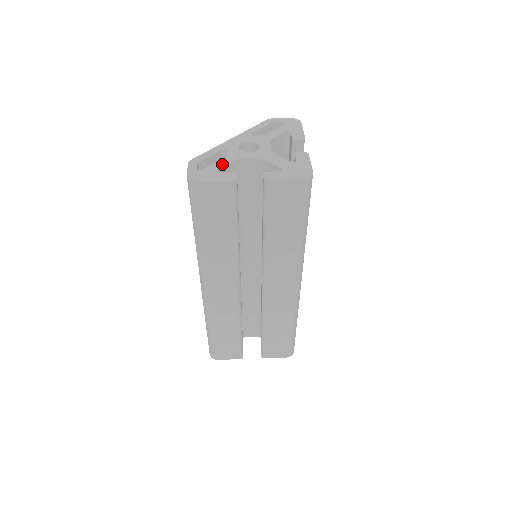
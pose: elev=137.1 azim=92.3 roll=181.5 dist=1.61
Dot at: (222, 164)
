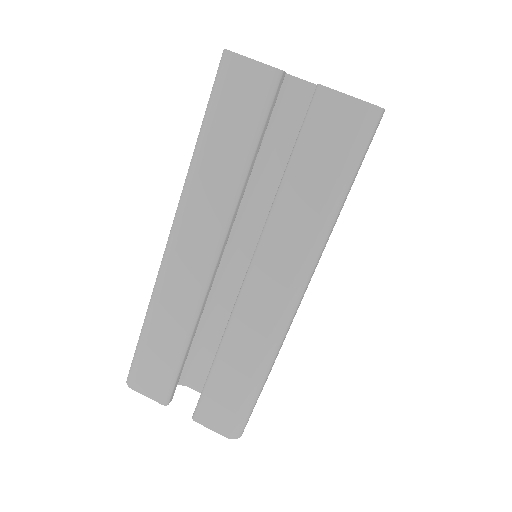
Dot at: occluded
